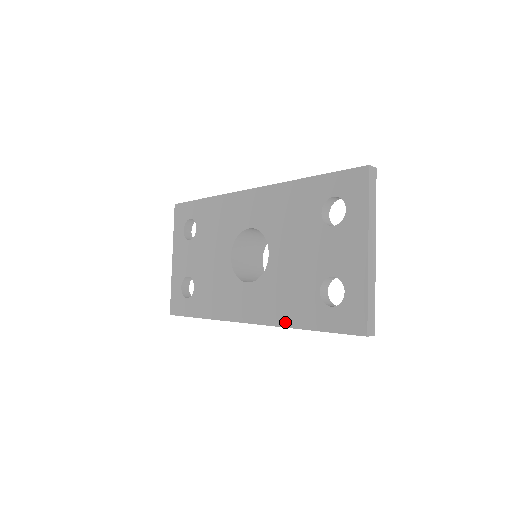
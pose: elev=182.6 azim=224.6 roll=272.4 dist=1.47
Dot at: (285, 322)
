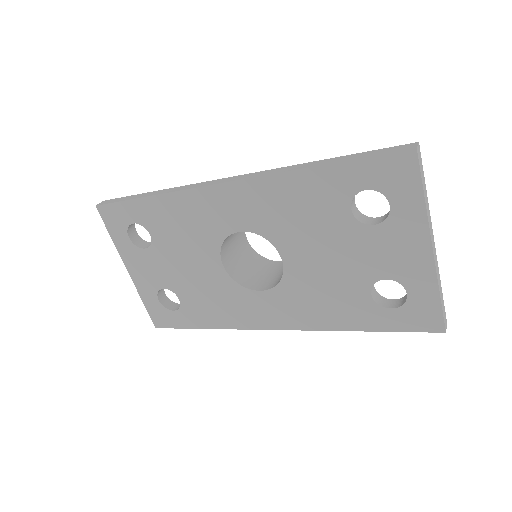
Dot at: (330, 326)
